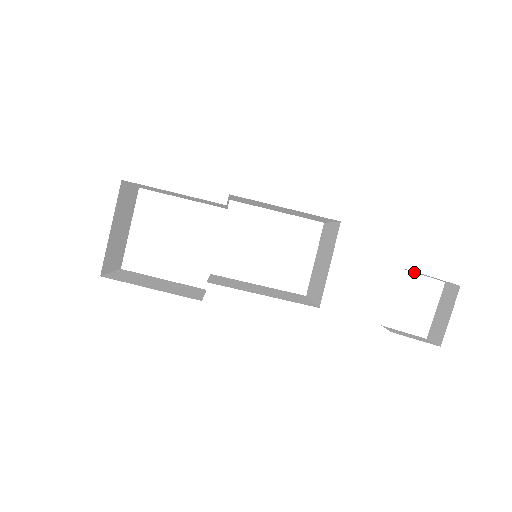
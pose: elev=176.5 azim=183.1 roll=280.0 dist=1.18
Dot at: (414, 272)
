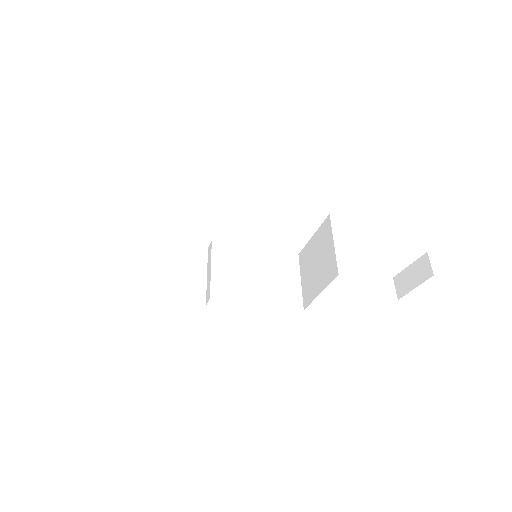
Dot at: occluded
